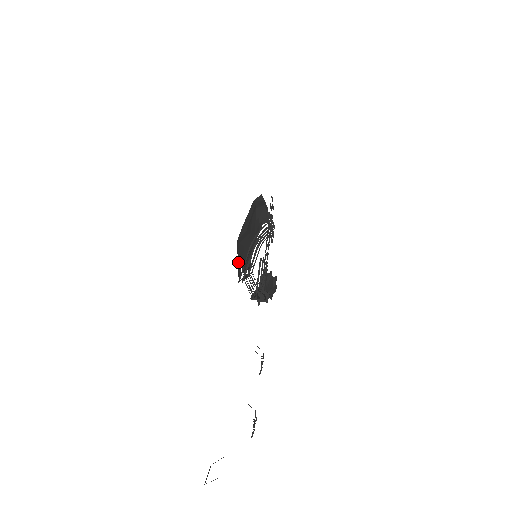
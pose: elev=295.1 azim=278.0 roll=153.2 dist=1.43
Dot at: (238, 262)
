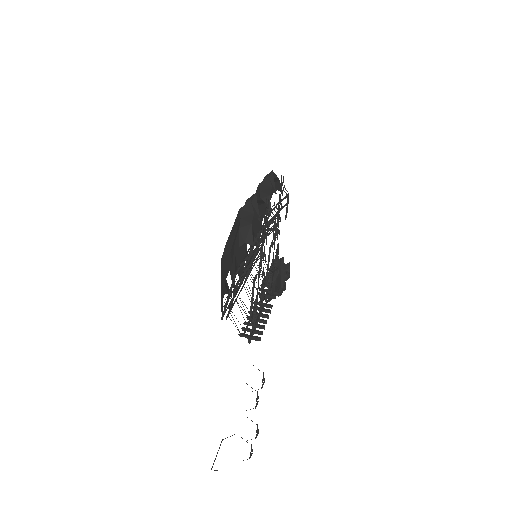
Dot at: occluded
